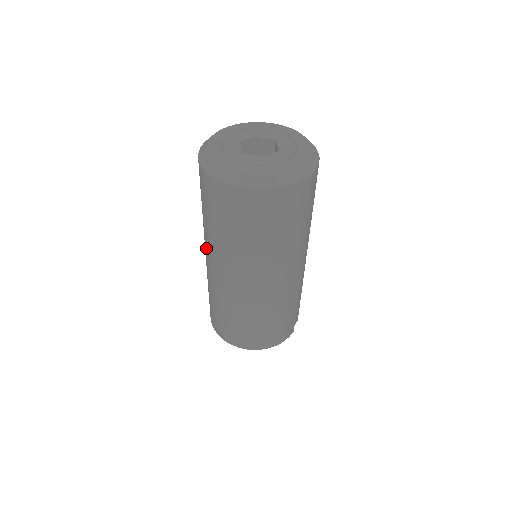
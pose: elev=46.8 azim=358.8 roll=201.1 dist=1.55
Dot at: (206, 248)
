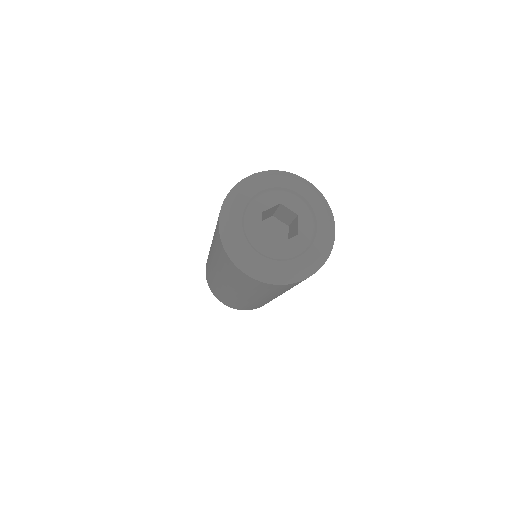
Dot at: (212, 256)
